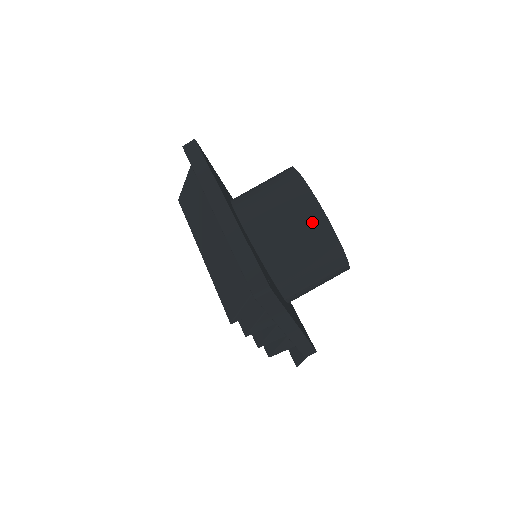
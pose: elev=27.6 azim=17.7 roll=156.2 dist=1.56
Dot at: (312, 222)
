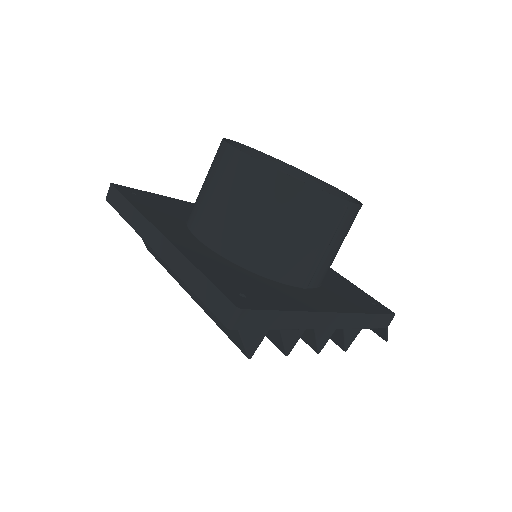
Dot at: (267, 188)
